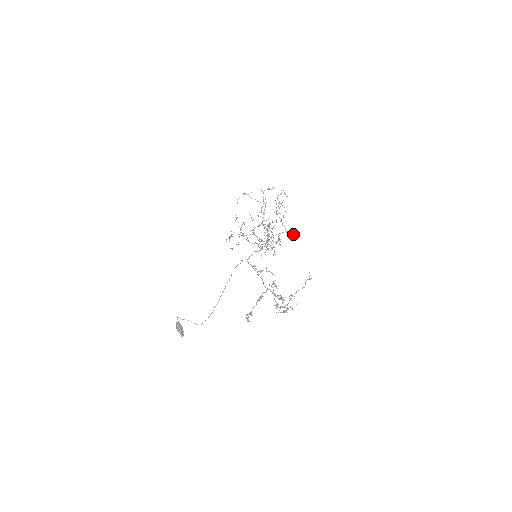
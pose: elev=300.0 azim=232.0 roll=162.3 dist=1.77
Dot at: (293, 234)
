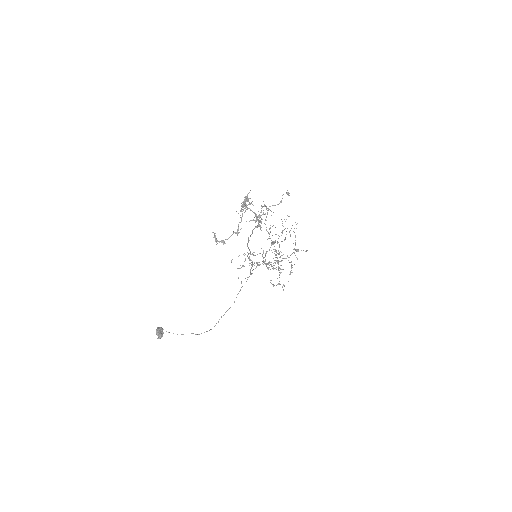
Dot at: (303, 250)
